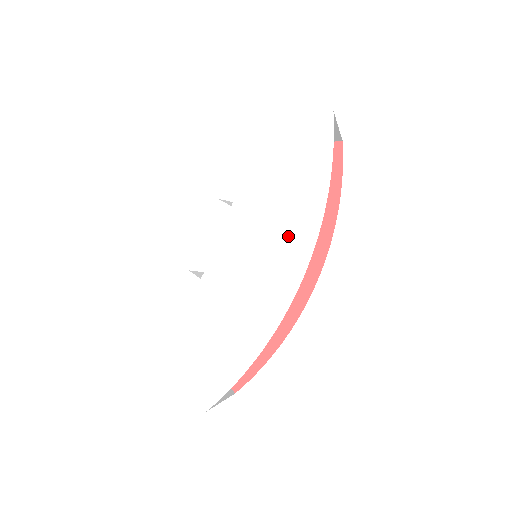
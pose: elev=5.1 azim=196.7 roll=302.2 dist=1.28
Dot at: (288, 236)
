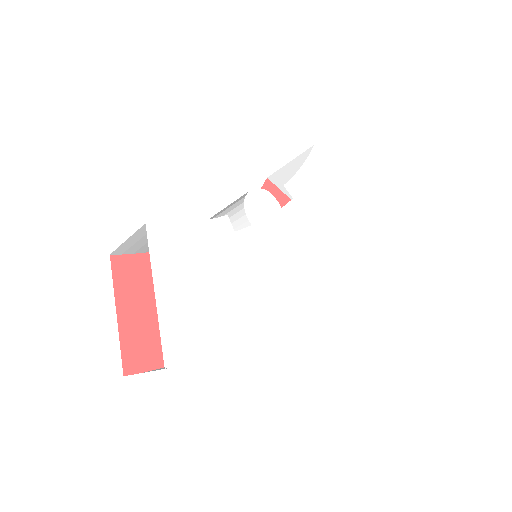
Dot at: (320, 261)
